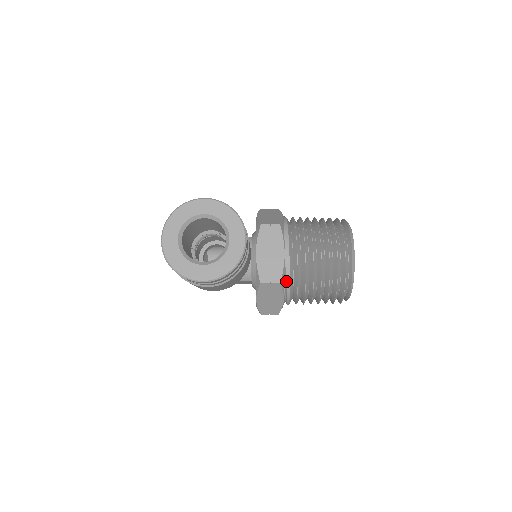
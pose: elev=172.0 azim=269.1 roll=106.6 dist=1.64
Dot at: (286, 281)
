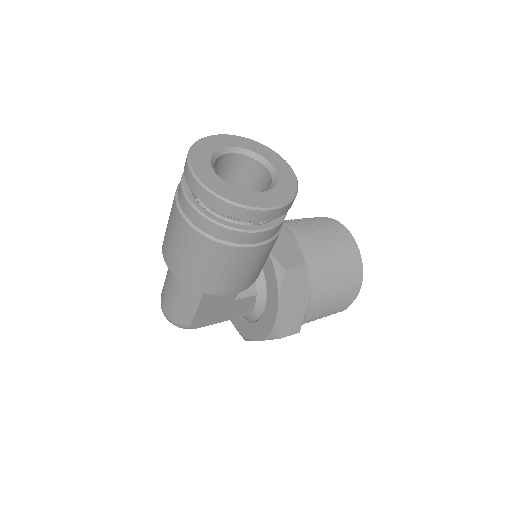
Dot at: occluded
